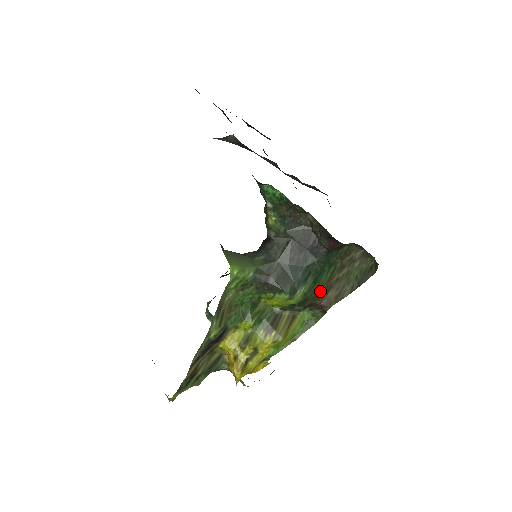
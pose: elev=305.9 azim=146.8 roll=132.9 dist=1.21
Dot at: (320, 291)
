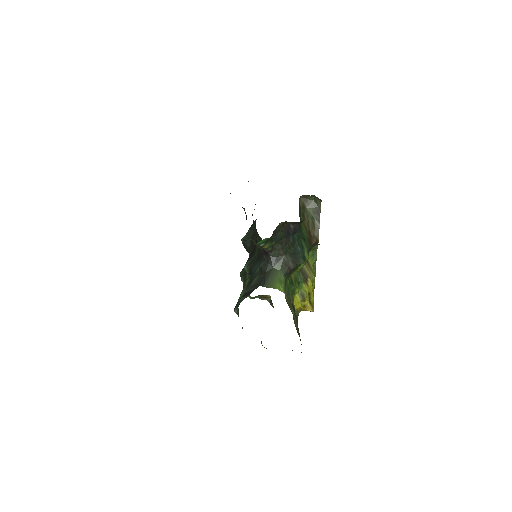
Dot at: (309, 240)
